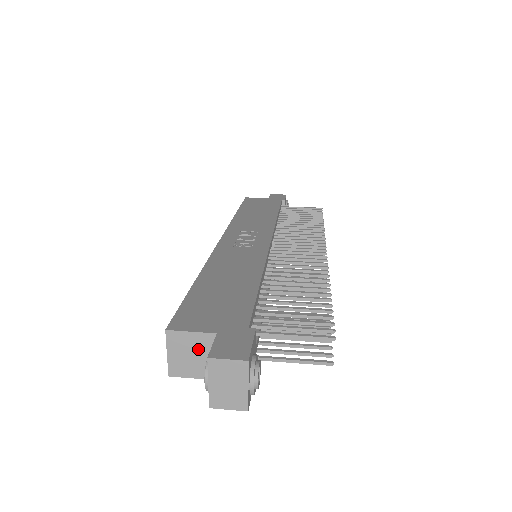
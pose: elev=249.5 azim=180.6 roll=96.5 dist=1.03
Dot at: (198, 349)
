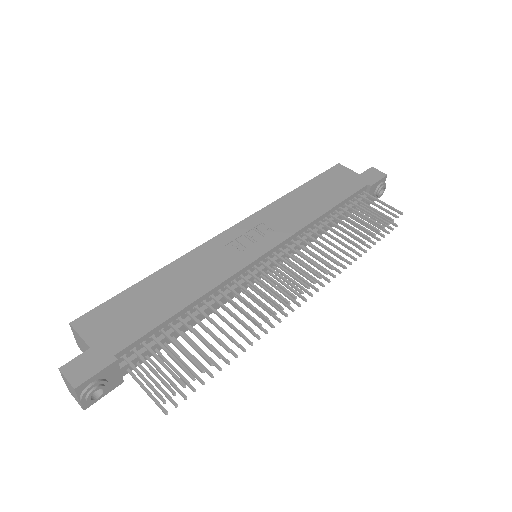
Dot at: (85, 347)
